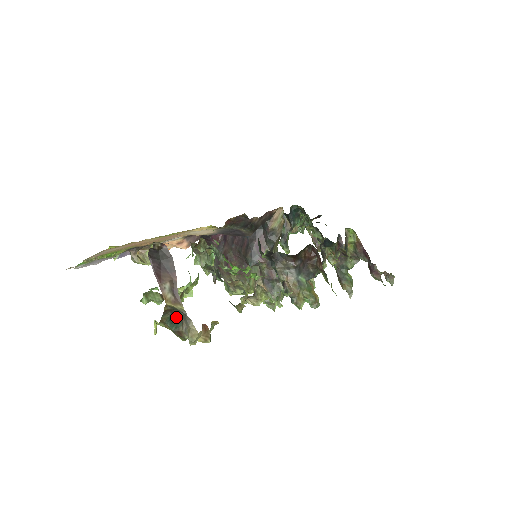
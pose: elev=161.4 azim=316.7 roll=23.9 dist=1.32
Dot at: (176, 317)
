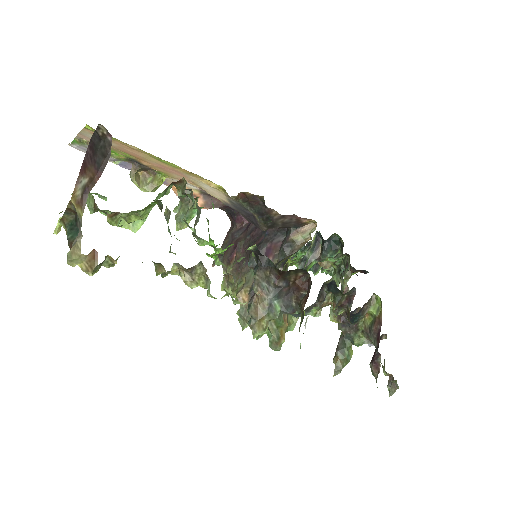
Dot at: (77, 225)
